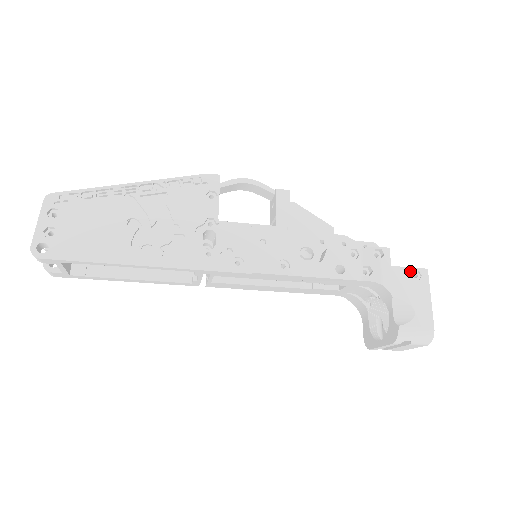
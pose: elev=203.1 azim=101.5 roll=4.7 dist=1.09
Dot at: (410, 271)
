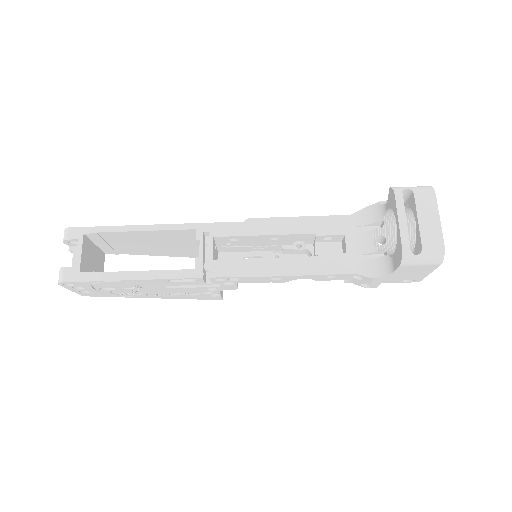
Dot at: occluded
